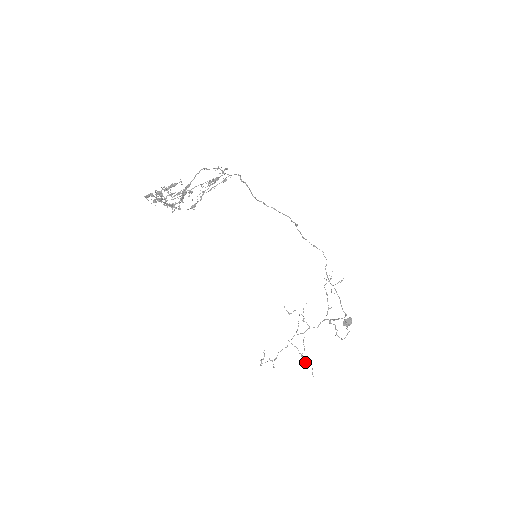
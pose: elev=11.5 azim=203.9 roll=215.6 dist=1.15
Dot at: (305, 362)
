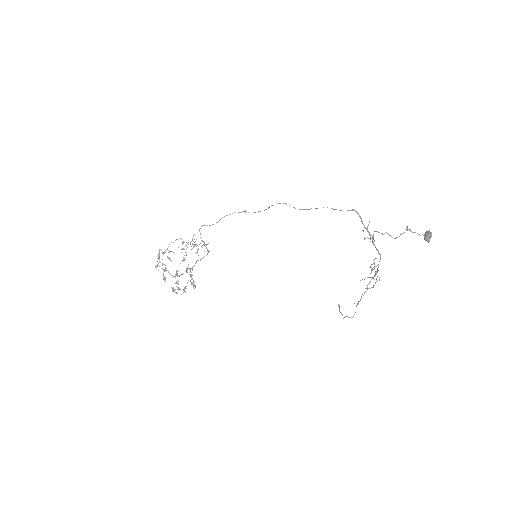
Dot at: occluded
